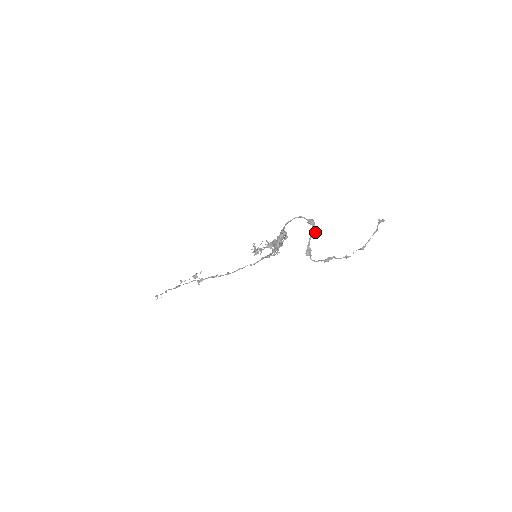
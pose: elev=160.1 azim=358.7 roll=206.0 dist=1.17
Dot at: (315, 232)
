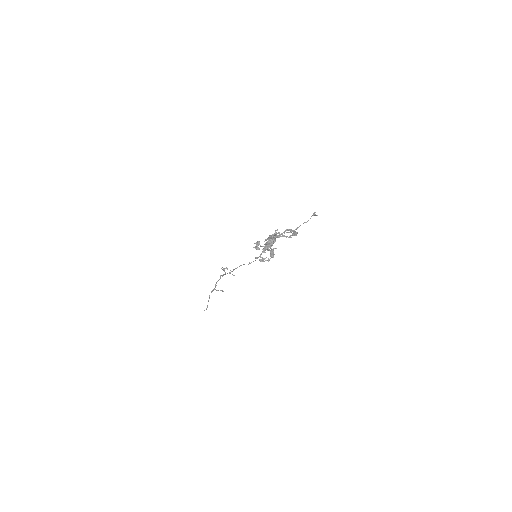
Dot at: (290, 237)
